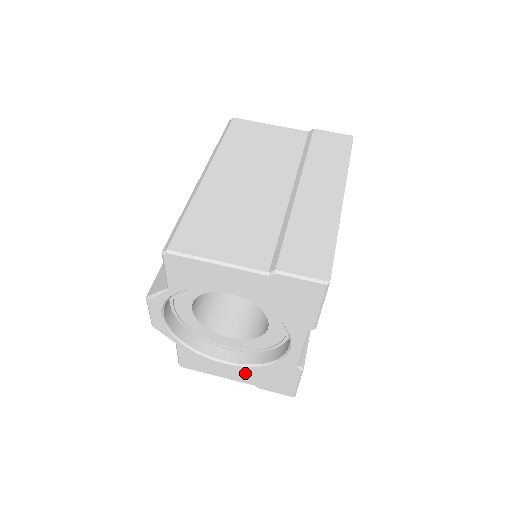
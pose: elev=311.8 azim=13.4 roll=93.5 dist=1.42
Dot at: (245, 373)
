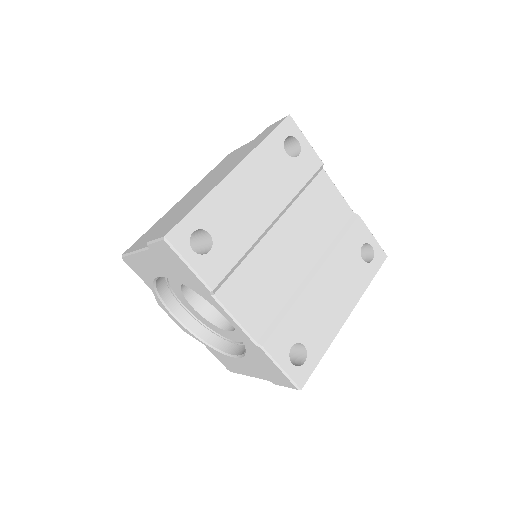
Dot at: (251, 366)
